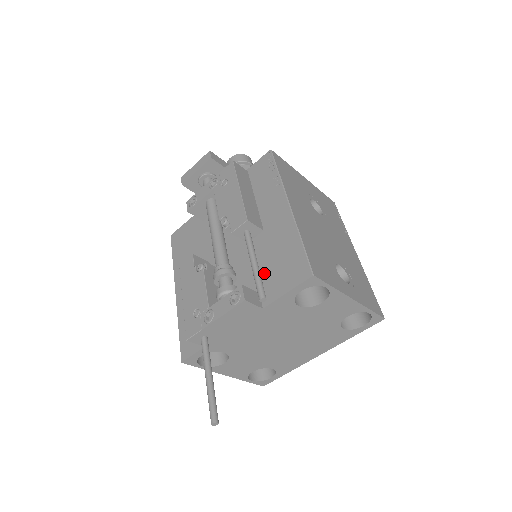
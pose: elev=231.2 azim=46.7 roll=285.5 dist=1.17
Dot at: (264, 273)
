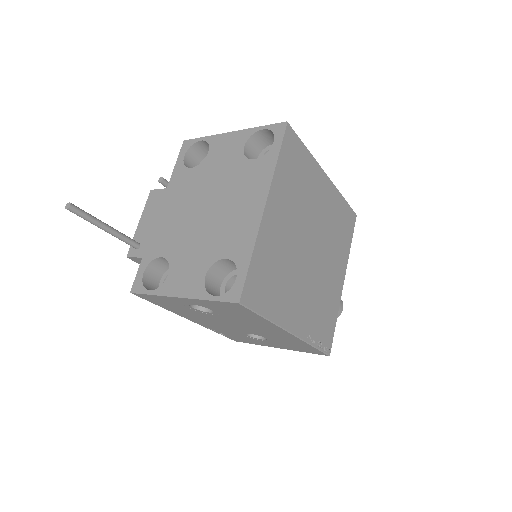
Dot at: occluded
